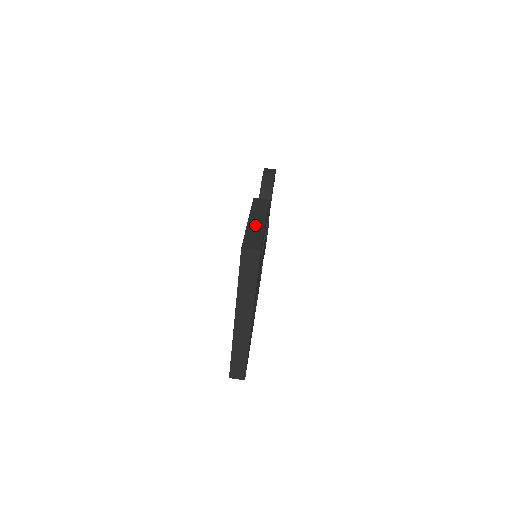
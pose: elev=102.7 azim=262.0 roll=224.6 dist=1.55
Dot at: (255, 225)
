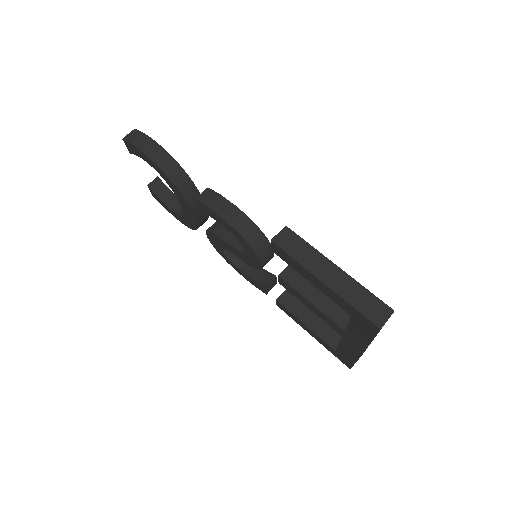
Dot at: (337, 281)
